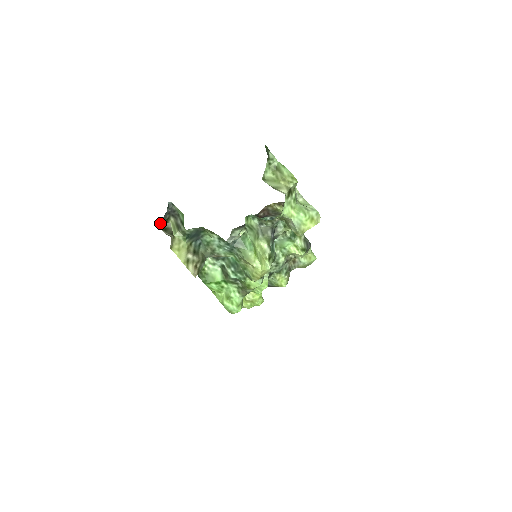
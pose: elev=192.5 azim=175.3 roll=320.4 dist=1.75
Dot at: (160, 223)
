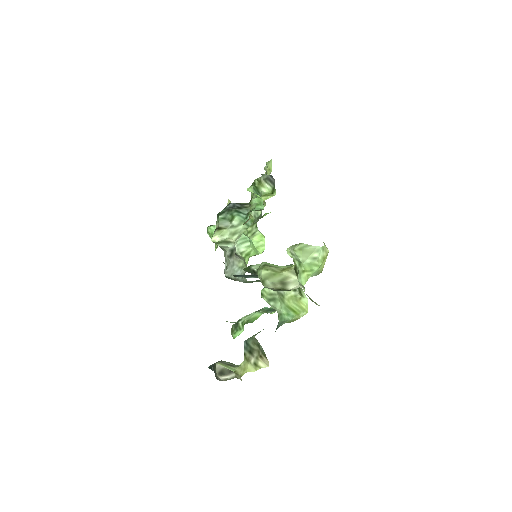
Dot at: occluded
